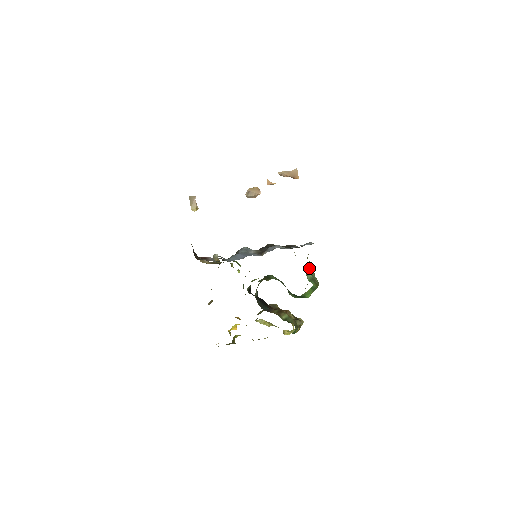
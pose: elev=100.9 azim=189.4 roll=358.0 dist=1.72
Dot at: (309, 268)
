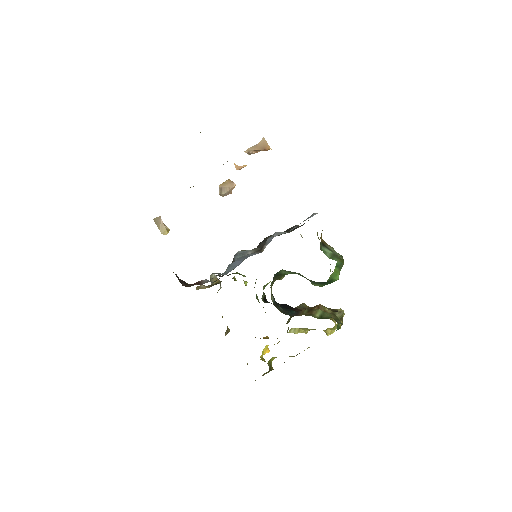
Dot at: (324, 244)
